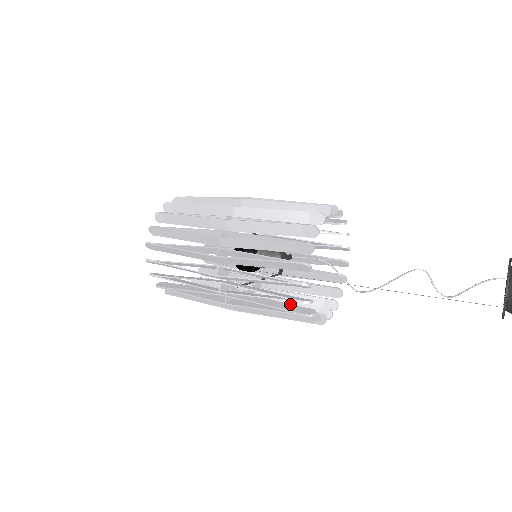
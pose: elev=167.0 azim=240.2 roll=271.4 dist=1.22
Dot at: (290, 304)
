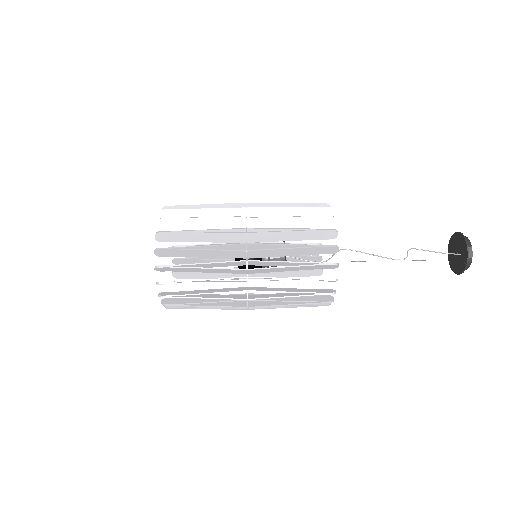
Dot at: (302, 280)
